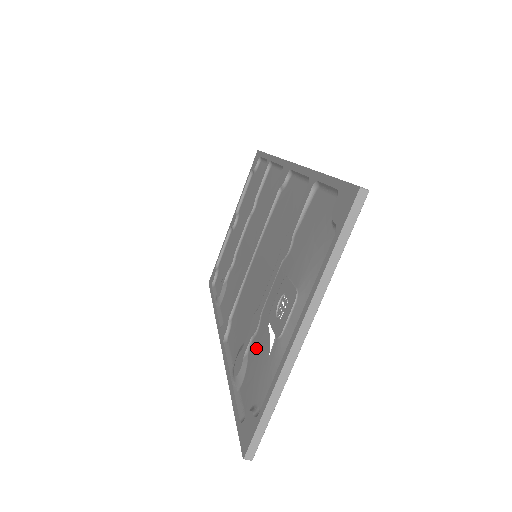
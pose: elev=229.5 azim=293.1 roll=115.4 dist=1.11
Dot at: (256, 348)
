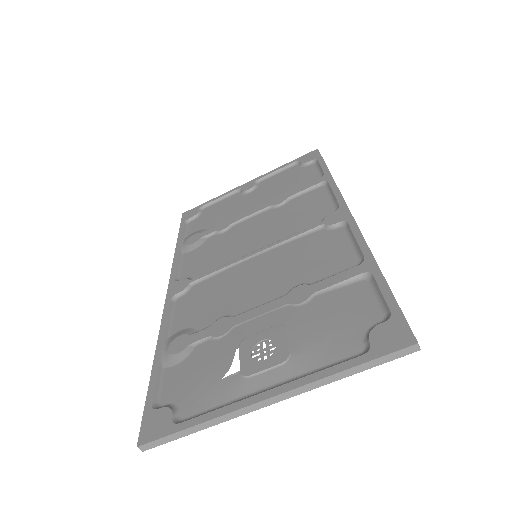
Dot at: (209, 353)
